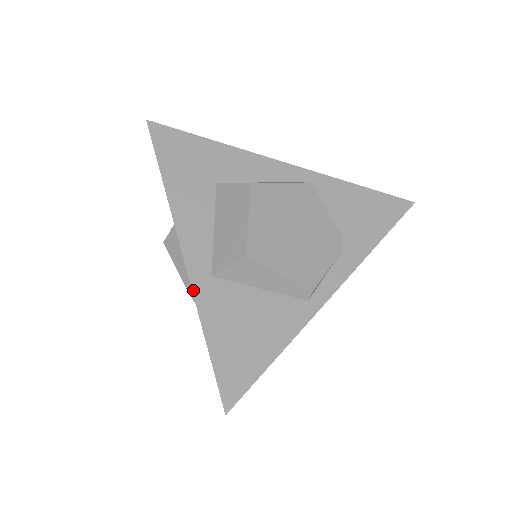
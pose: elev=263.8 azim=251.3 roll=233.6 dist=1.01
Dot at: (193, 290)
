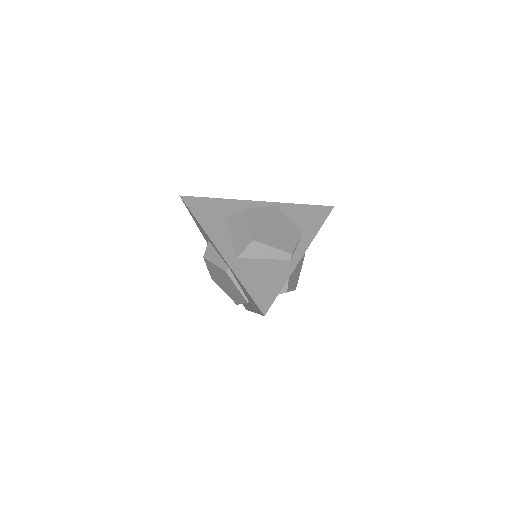
Dot at: (229, 266)
